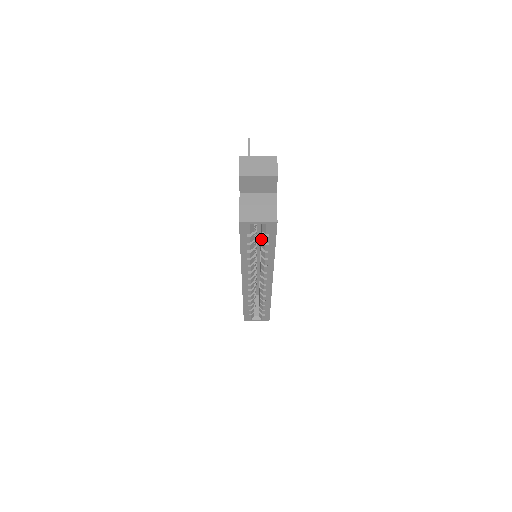
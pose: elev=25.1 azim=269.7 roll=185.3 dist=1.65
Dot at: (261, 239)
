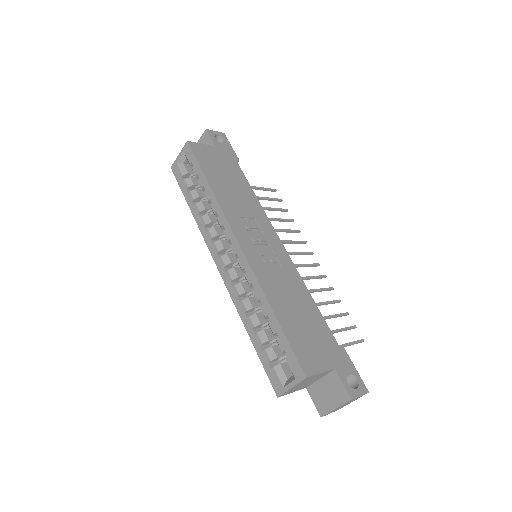
Dot at: occluded
